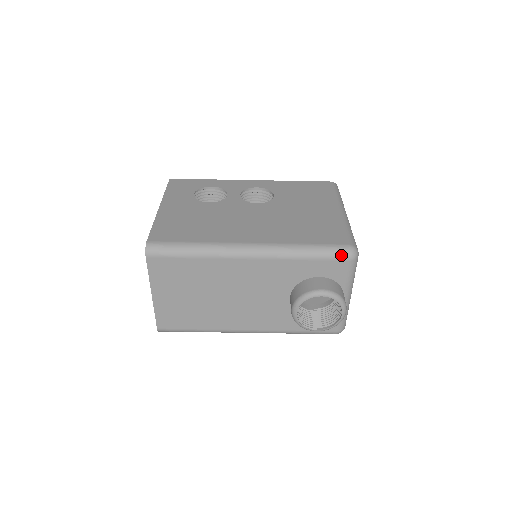
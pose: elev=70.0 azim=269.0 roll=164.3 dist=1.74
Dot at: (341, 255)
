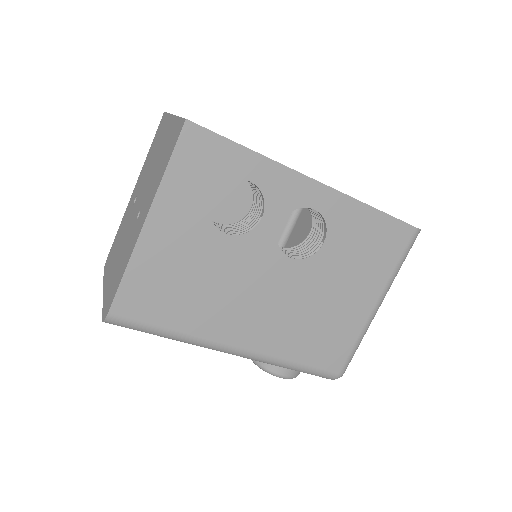
Dot at: occluded
